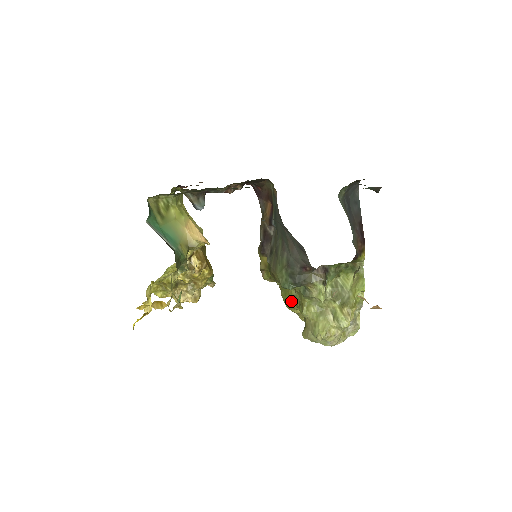
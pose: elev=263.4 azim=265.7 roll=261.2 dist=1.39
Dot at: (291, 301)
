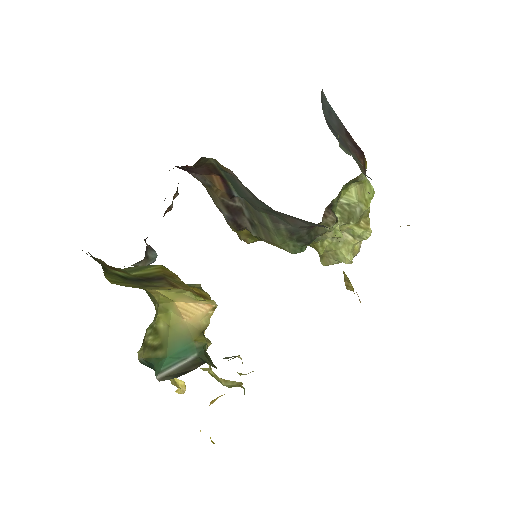
Dot at: occluded
